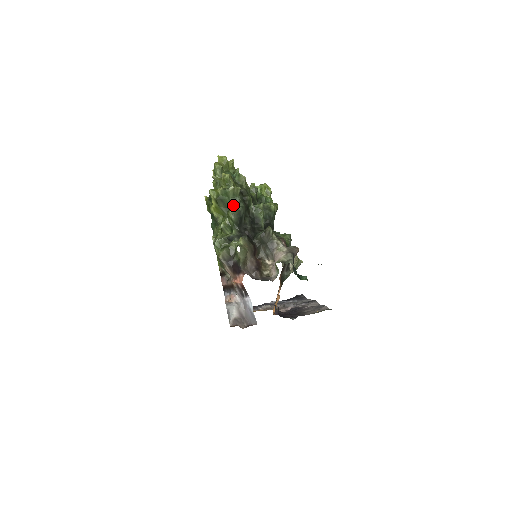
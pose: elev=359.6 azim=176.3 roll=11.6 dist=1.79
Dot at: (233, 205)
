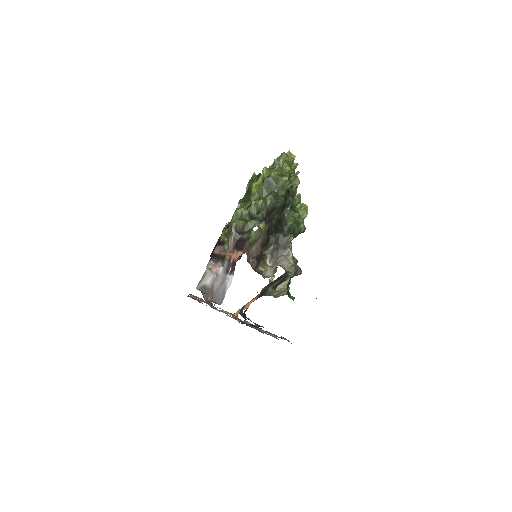
Dot at: (275, 194)
